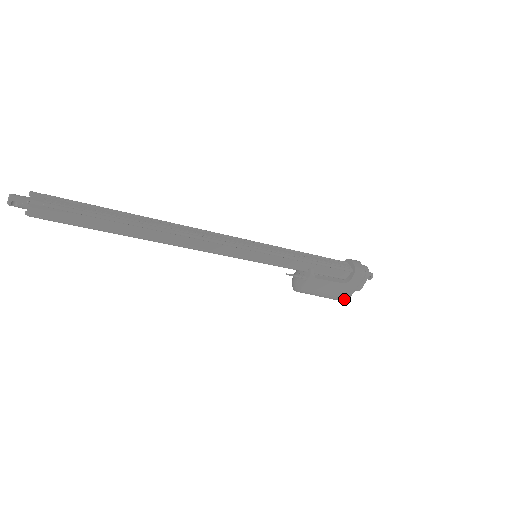
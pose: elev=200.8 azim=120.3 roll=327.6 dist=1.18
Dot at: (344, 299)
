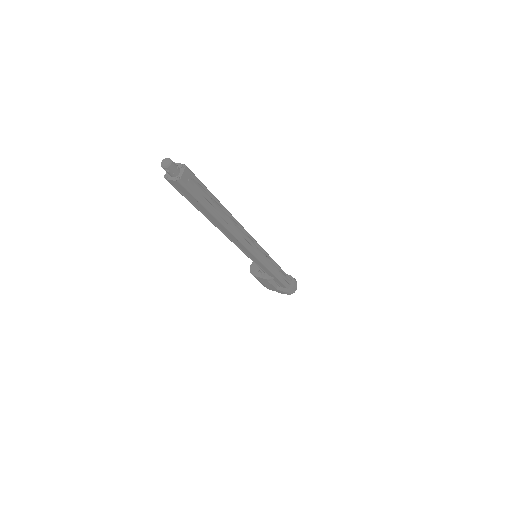
Dot at: (266, 287)
